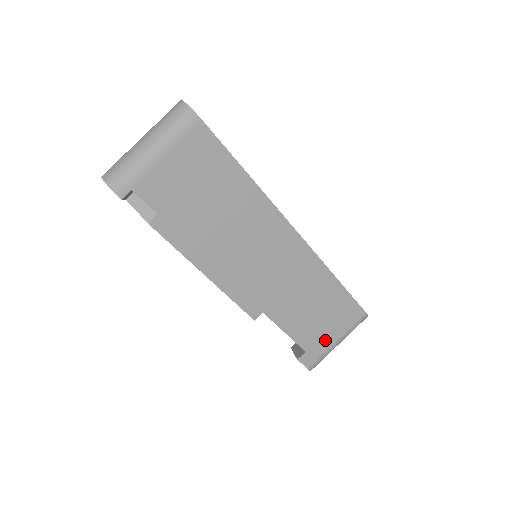
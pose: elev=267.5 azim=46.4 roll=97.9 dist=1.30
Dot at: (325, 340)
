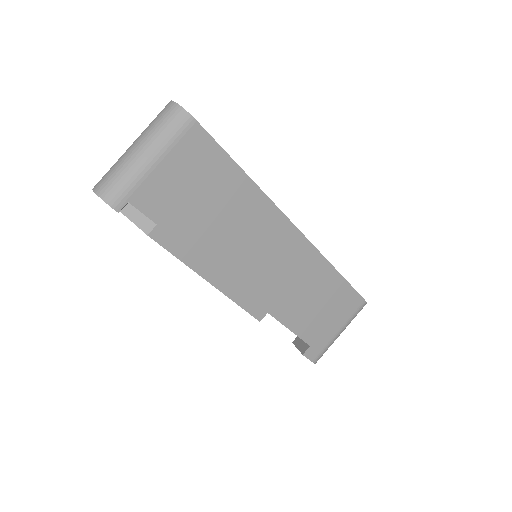
Dot at: (328, 332)
